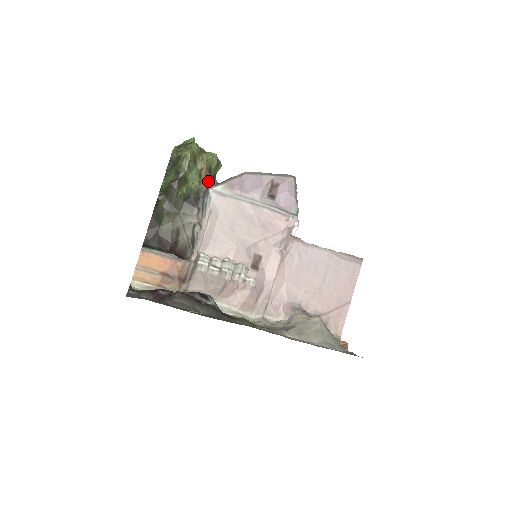
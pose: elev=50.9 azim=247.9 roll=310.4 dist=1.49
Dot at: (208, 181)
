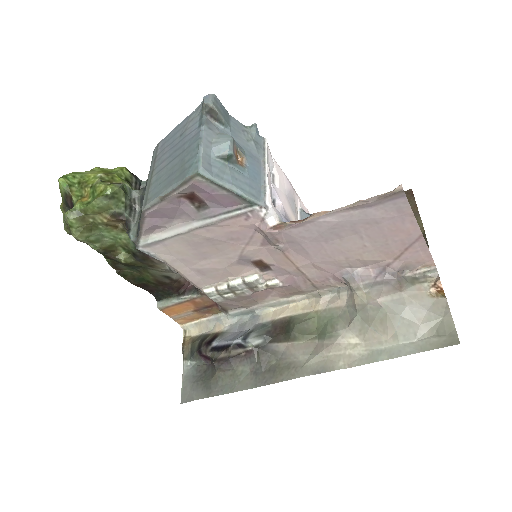
Dot at: (127, 231)
